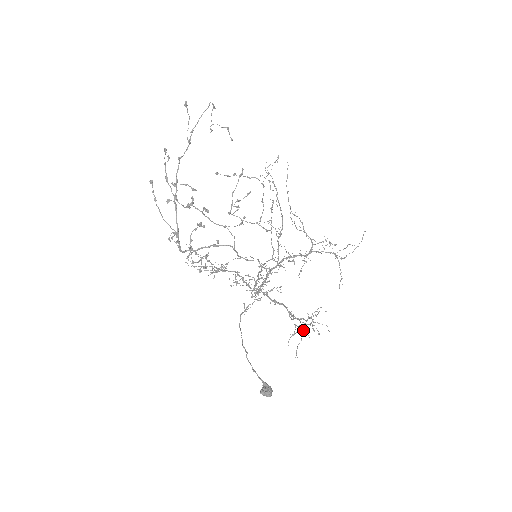
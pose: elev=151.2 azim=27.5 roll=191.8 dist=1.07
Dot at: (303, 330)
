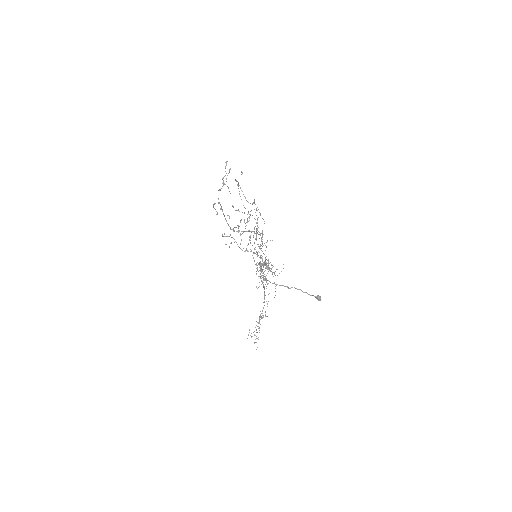
Dot at: occluded
